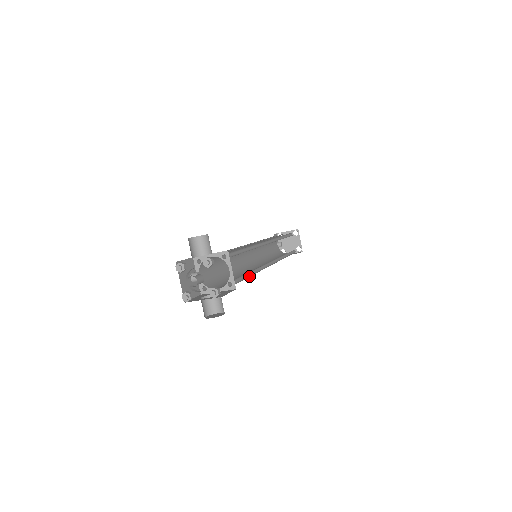
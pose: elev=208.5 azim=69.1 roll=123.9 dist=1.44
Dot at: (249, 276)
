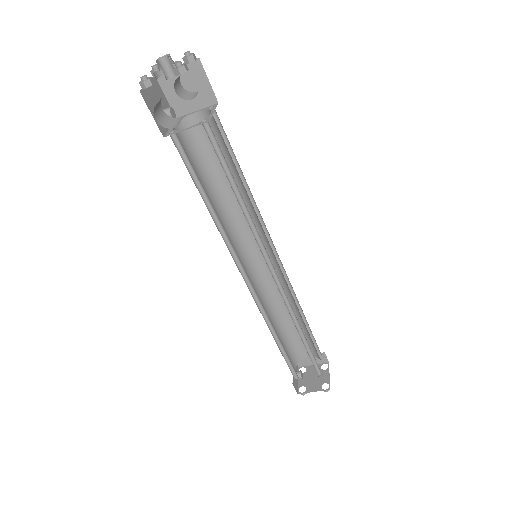
Dot at: (235, 192)
